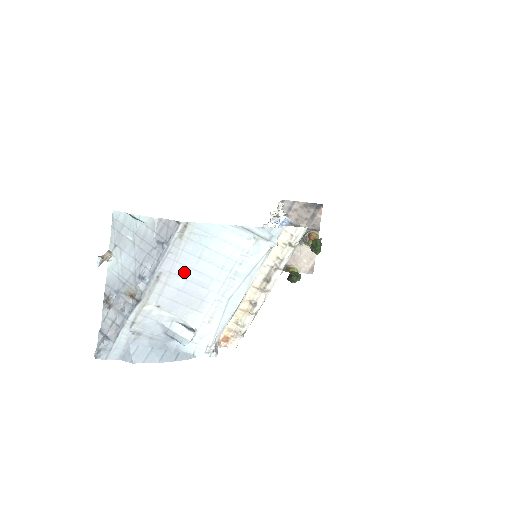
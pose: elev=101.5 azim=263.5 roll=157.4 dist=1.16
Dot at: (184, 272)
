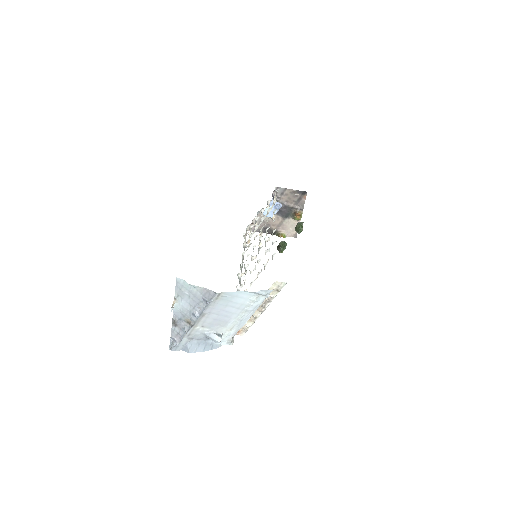
Dot at: (217, 312)
